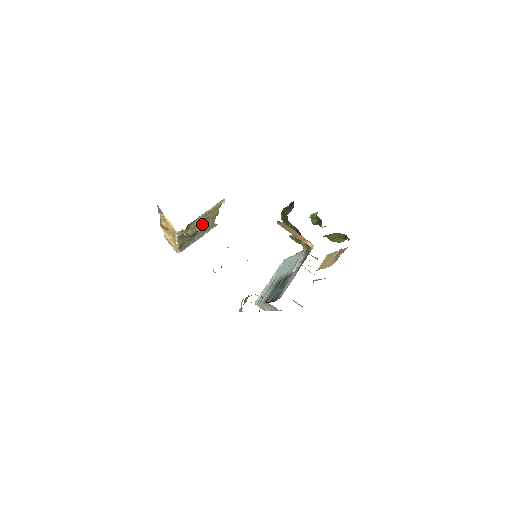
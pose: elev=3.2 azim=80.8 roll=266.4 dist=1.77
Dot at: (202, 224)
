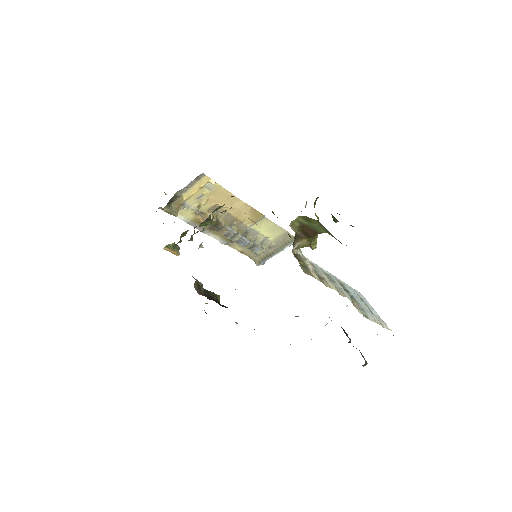
Dot at: (238, 221)
